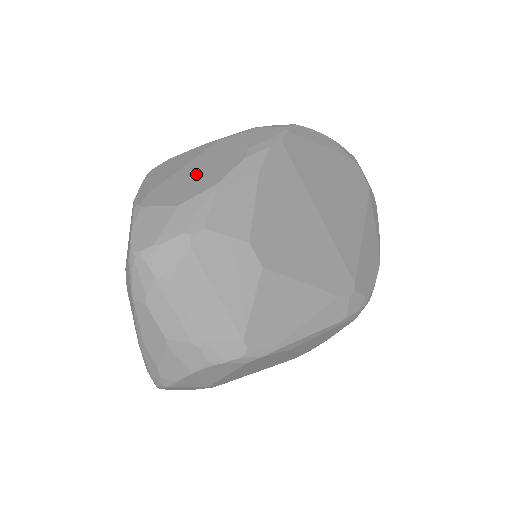
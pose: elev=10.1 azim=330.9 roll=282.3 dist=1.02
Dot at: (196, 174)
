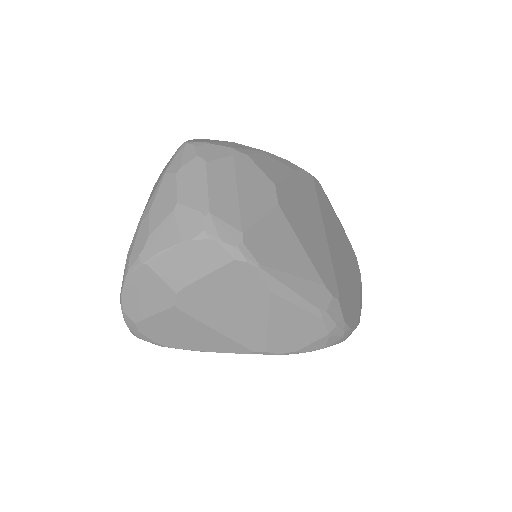
Dot at: occluded
